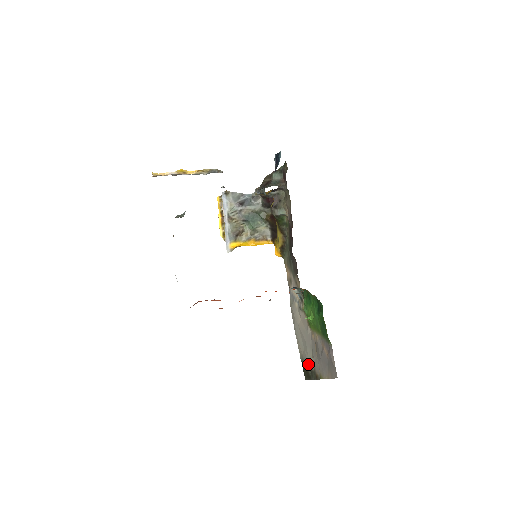
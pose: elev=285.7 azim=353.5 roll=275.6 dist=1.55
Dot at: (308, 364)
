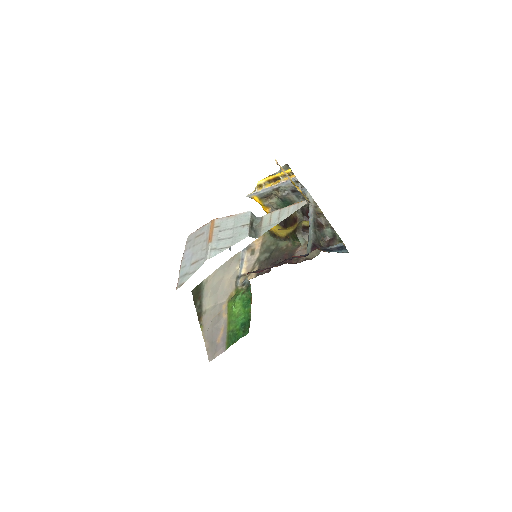
Dot at: (204, 301)
